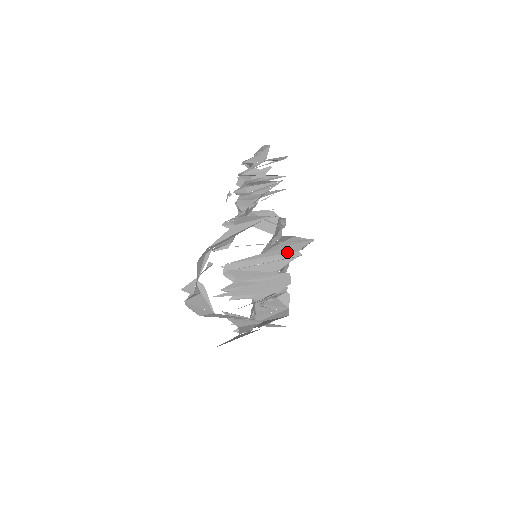
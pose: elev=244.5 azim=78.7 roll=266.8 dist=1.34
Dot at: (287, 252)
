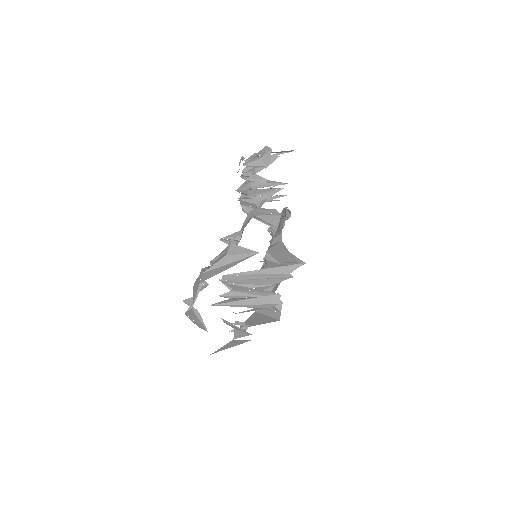
Dot at: (279, 273)
